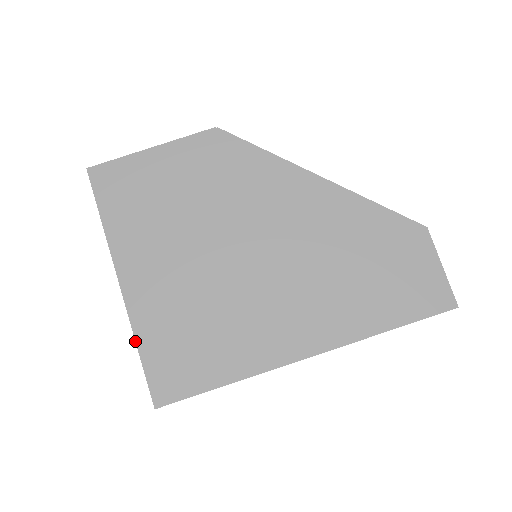
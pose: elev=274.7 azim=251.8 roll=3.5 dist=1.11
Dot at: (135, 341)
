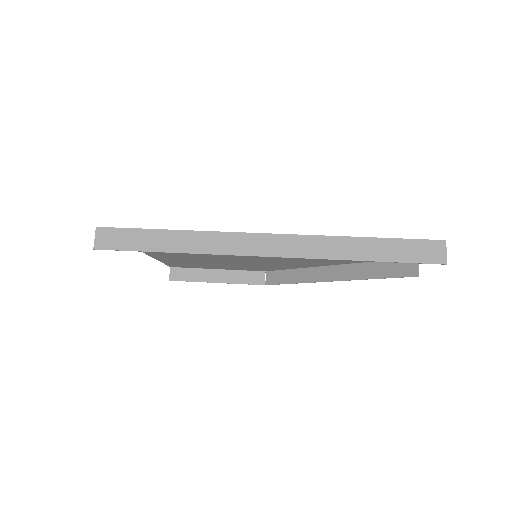
Dot at: occluded
